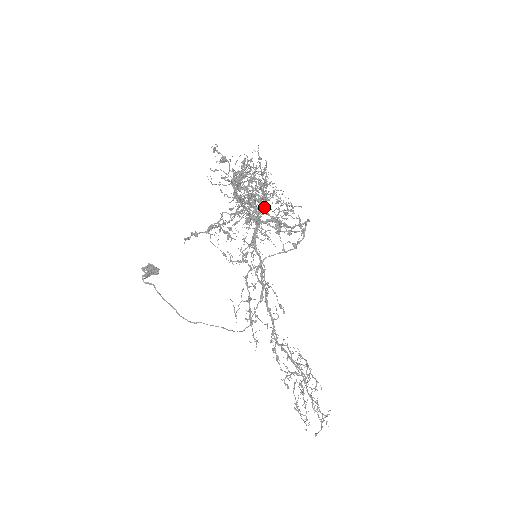
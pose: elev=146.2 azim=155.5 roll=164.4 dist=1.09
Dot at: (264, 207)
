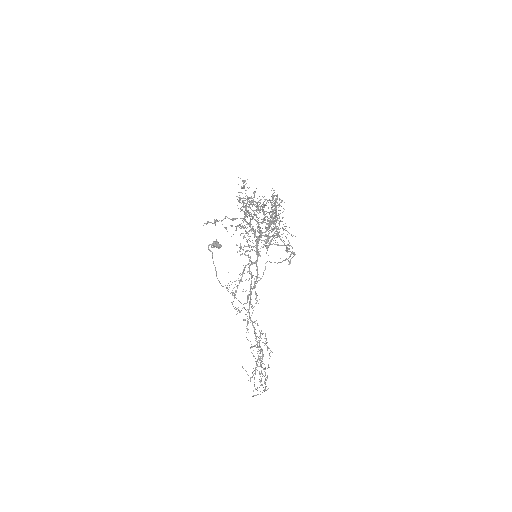
Dot at: (273, 228)
